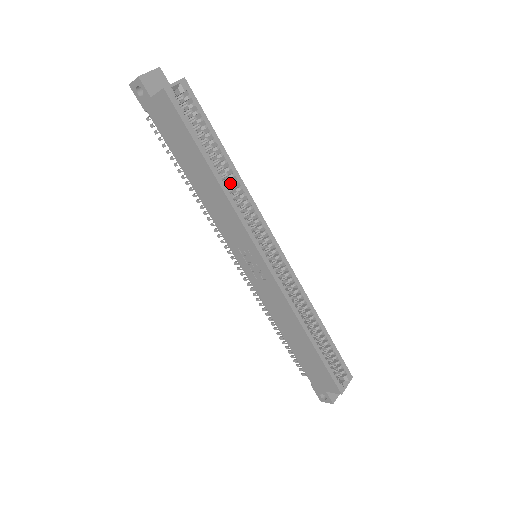
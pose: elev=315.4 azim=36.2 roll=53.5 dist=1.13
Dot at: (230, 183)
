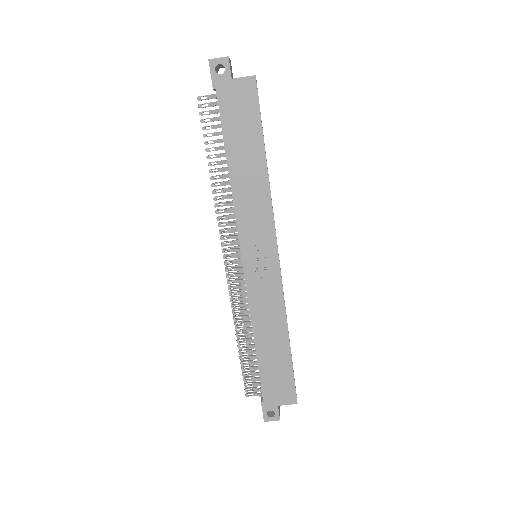
Dot at: occluded
